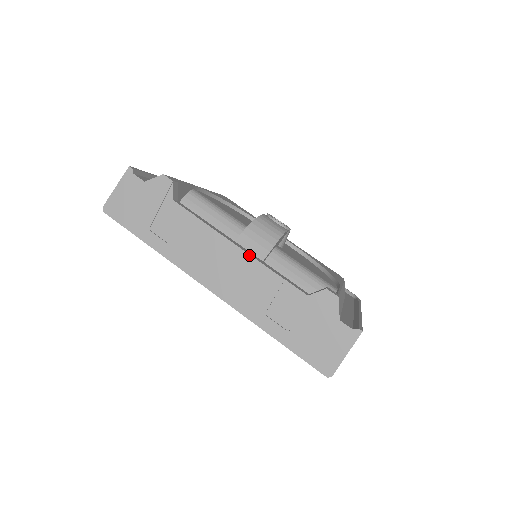
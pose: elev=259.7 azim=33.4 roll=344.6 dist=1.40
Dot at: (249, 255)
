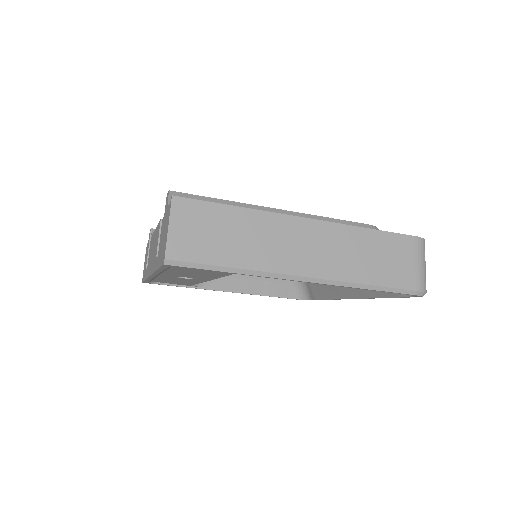
Dot at: occluded
